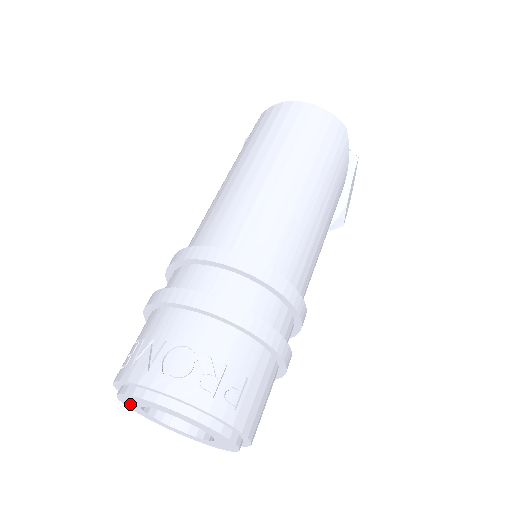
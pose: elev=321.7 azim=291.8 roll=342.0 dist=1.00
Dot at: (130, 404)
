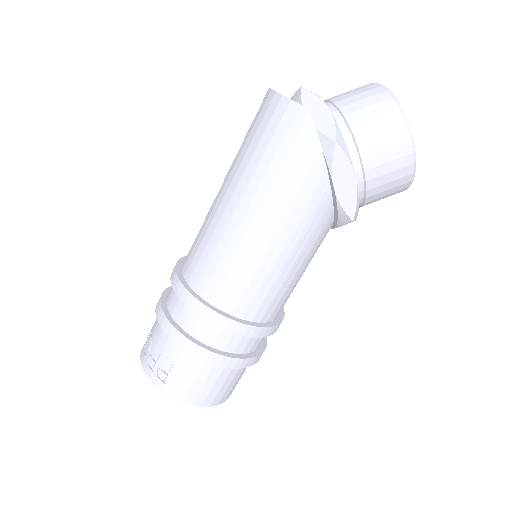
Dot at: occluded
